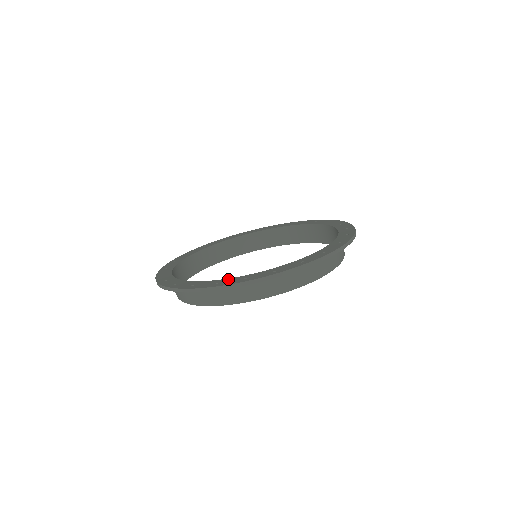
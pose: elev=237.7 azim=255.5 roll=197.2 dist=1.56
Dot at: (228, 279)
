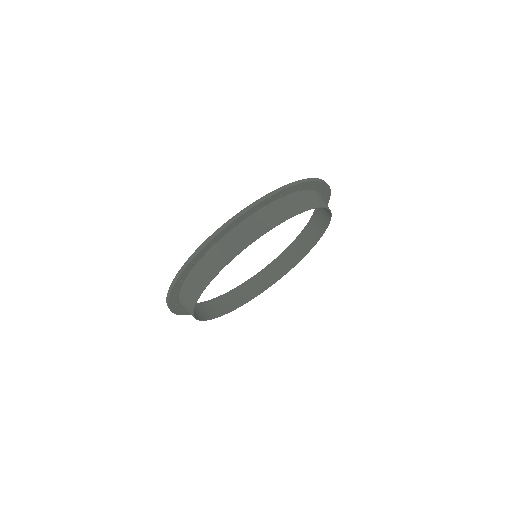
Dot at: occluded
